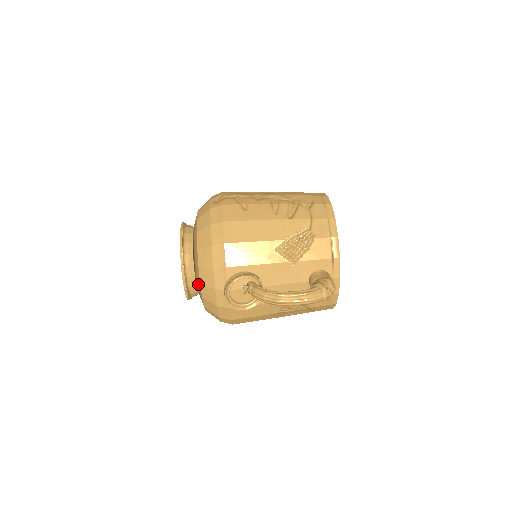
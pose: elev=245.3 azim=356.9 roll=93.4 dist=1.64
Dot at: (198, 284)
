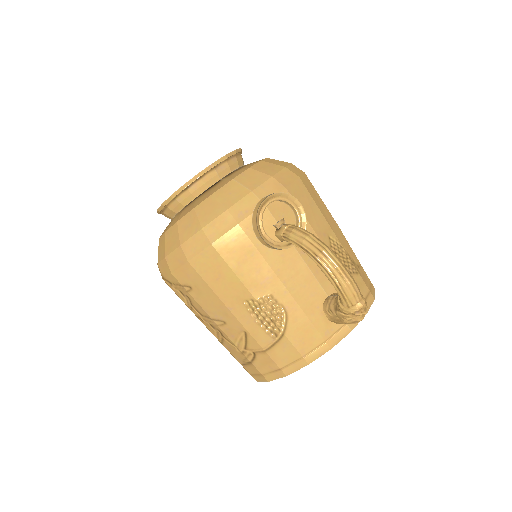
Dot at: (222, 183)
